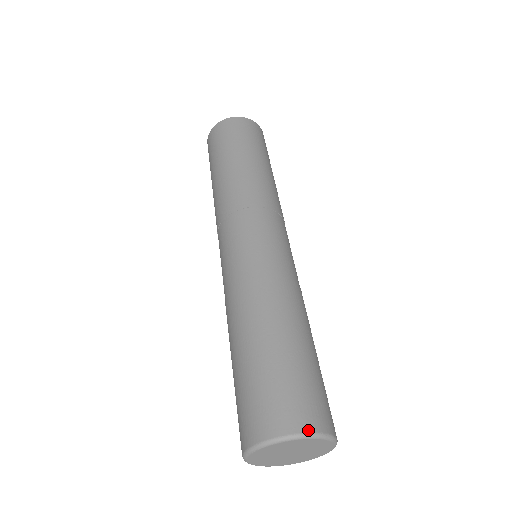
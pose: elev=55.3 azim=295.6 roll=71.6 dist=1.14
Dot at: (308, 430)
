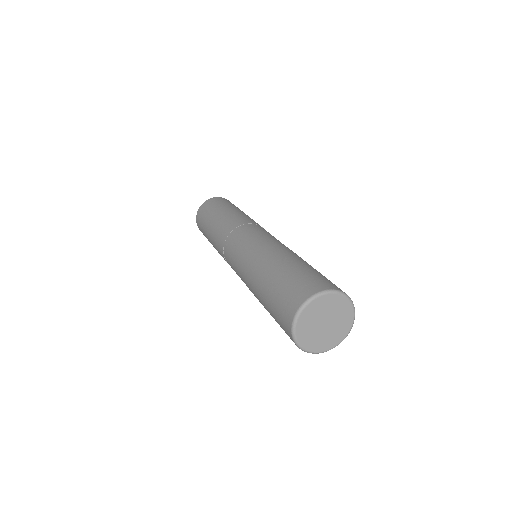
Dot at: (308, 297)
